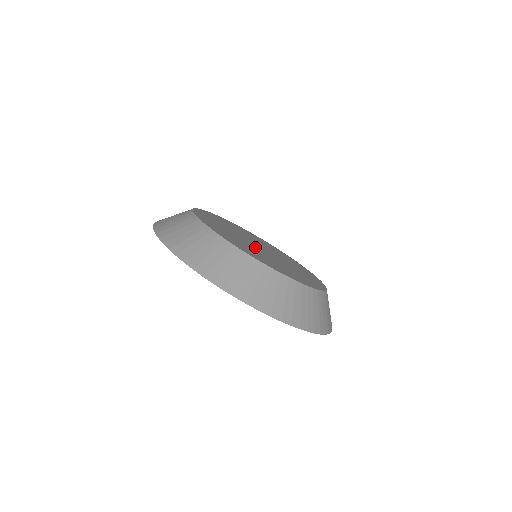
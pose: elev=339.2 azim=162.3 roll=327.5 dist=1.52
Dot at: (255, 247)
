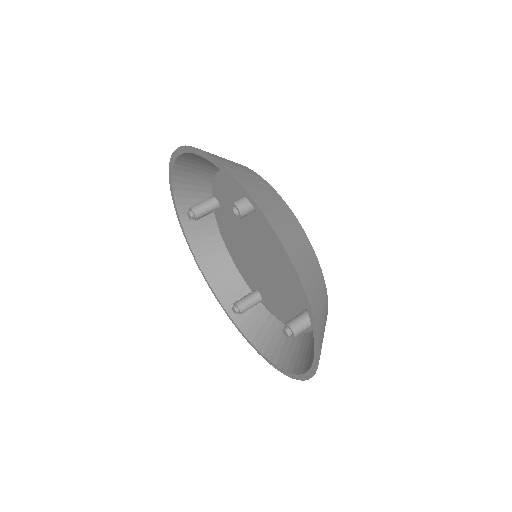
Dot at: occluded
